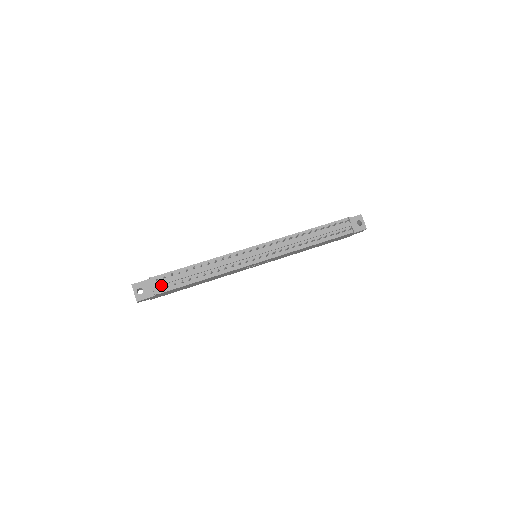
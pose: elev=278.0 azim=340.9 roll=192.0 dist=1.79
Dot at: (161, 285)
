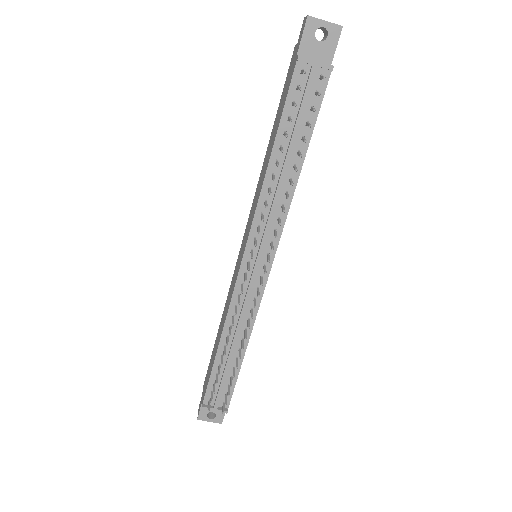
Dot at: (219, 400)
